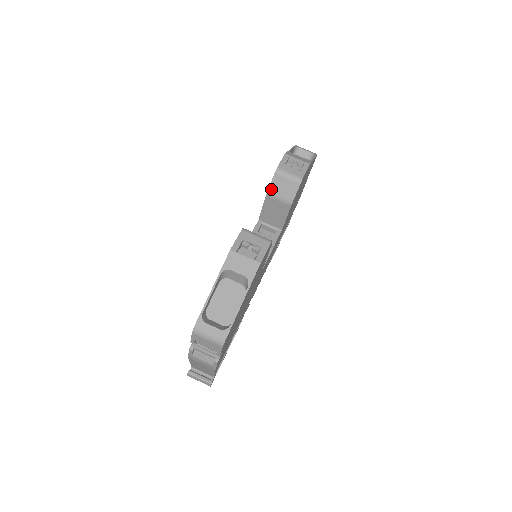
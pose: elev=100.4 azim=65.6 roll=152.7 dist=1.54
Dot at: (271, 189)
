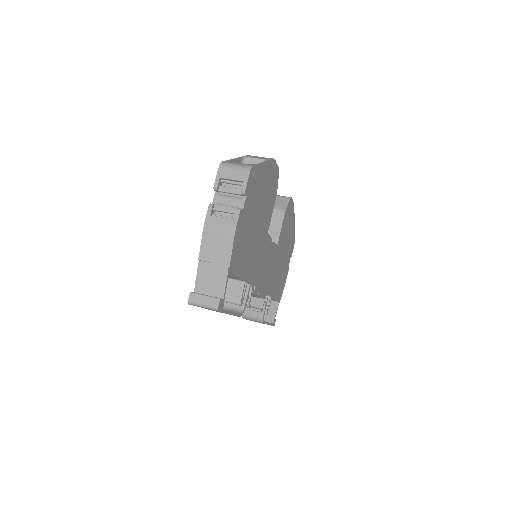
Dot at: occluded
